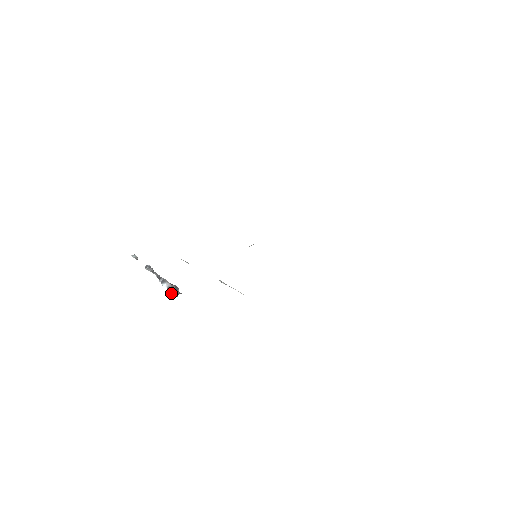
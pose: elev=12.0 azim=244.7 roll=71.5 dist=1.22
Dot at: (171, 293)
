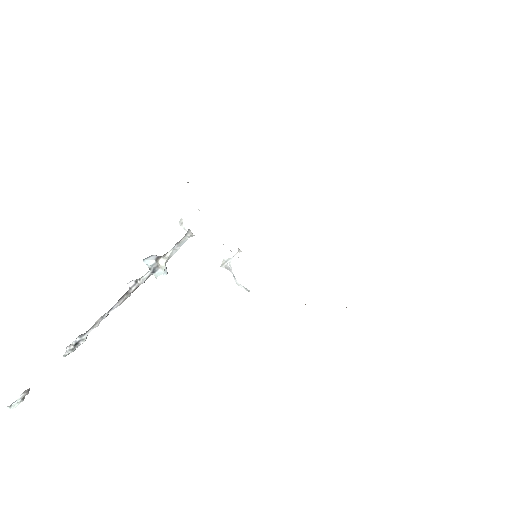
Dot at: (164, 257)
